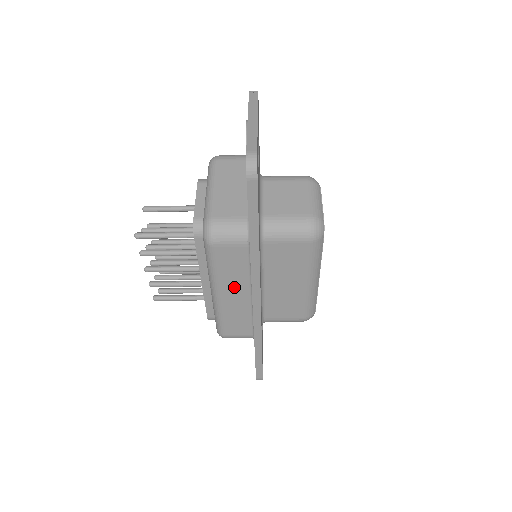
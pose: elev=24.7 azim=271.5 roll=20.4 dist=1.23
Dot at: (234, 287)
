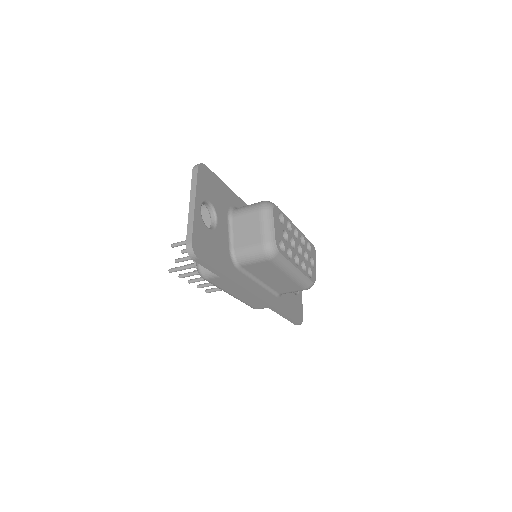
Dot at: (238, 291)
